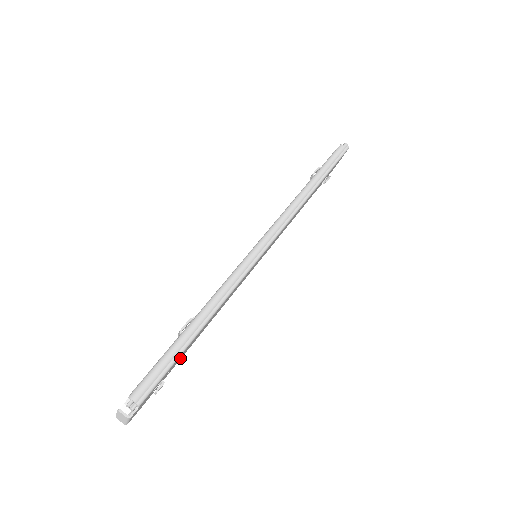
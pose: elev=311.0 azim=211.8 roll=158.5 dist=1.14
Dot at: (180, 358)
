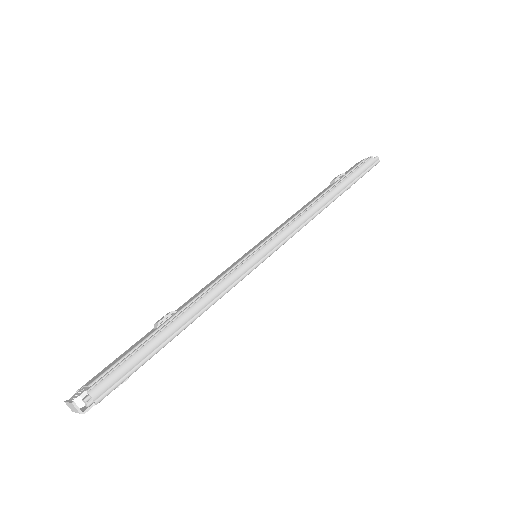
Dot at: occluded
